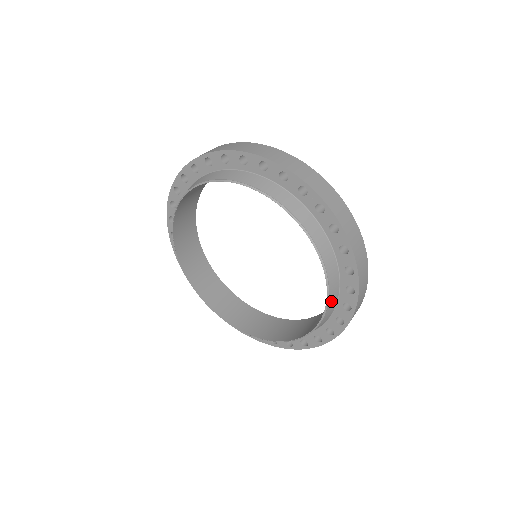
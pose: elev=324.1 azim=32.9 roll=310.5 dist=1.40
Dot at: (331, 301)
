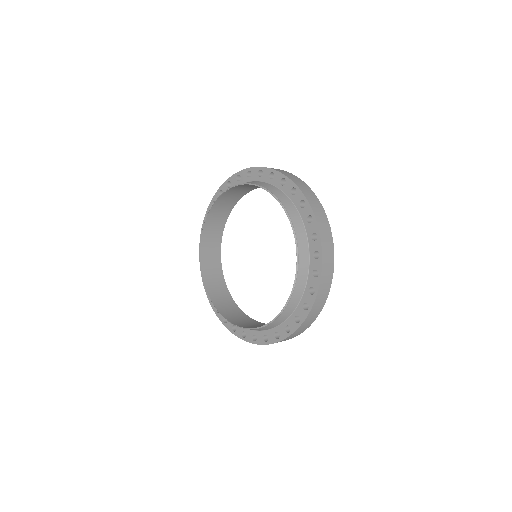
Dot at: (294, 219)
